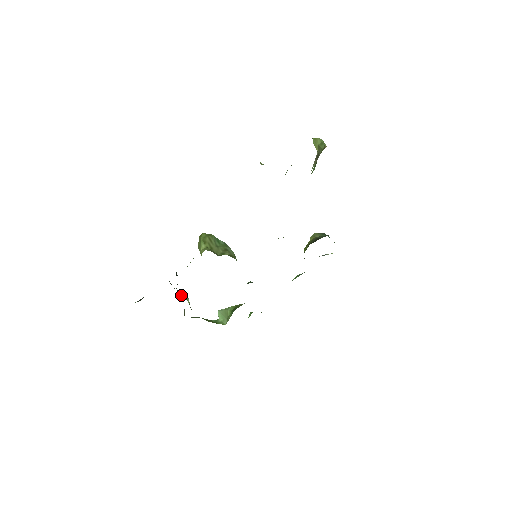
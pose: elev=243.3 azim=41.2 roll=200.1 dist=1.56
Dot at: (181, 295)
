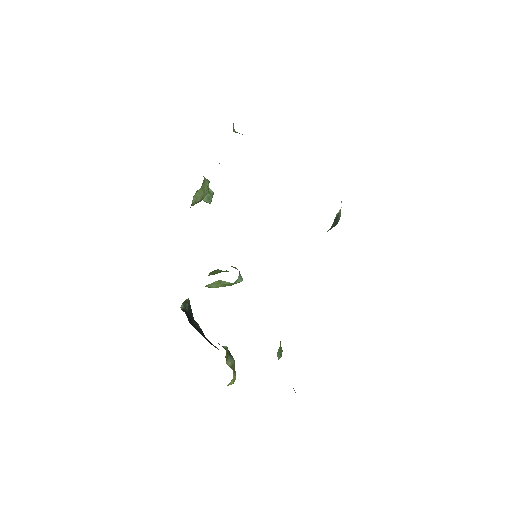
Dot at: occluded
